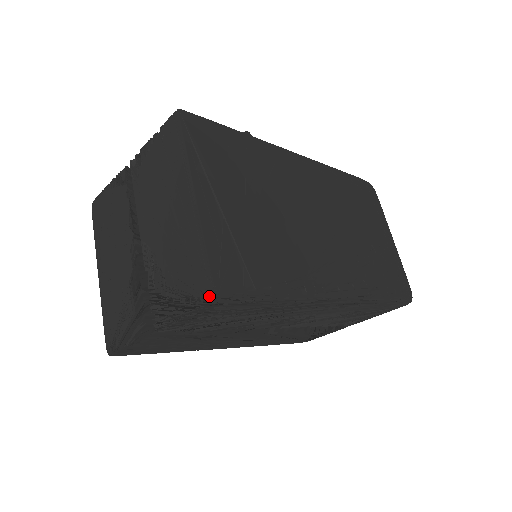
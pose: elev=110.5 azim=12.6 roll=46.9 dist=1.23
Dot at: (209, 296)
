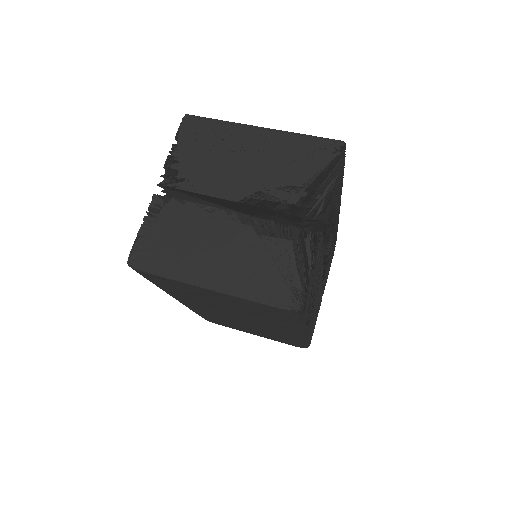
Dot at: (341, 148)
